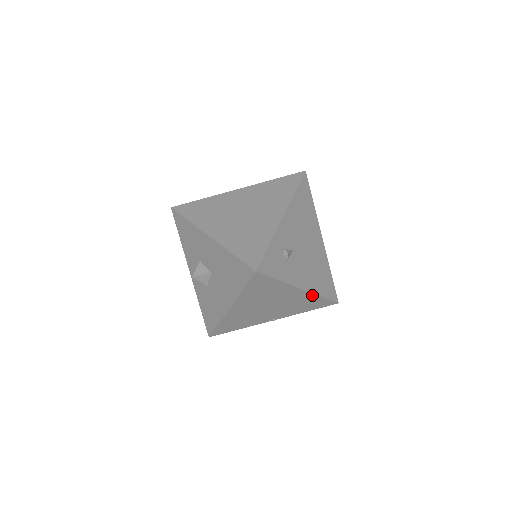
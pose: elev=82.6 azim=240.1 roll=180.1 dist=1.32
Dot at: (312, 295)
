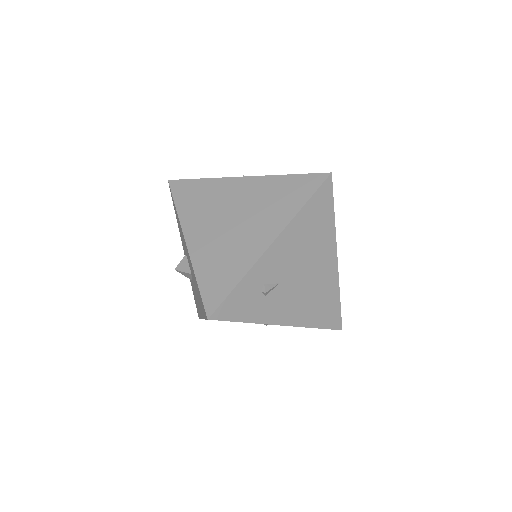
Dot at: (300, 326)
